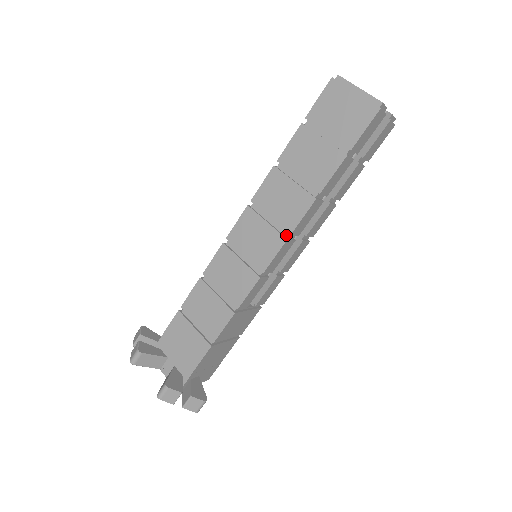
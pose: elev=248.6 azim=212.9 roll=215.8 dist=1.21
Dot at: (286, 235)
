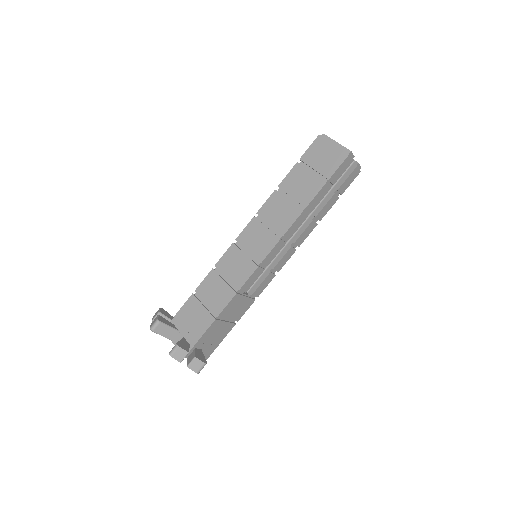
Dot at: (280, 236)
